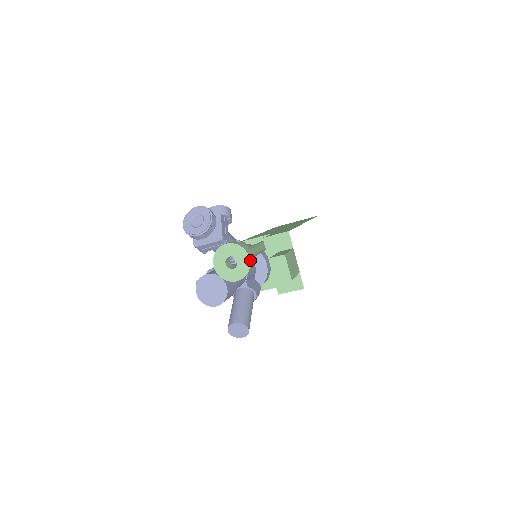
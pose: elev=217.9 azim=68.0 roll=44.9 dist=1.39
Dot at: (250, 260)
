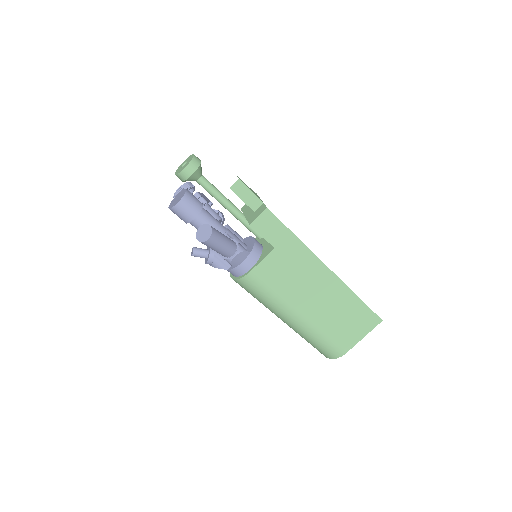
Dot at: occluded
